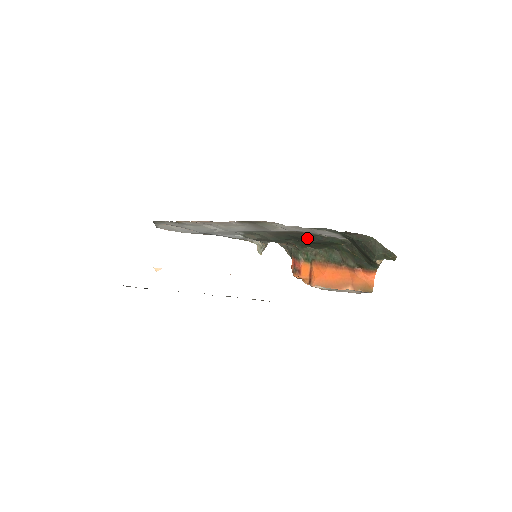
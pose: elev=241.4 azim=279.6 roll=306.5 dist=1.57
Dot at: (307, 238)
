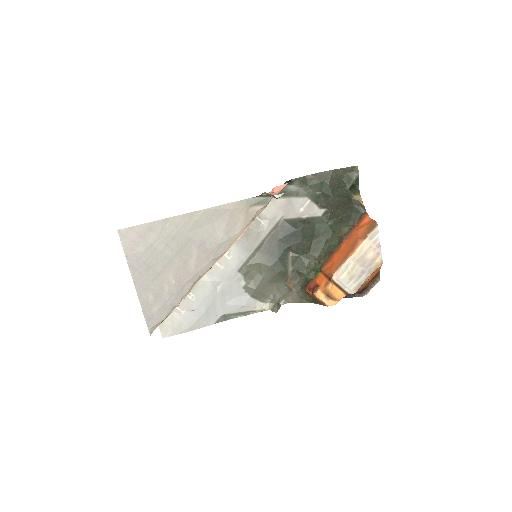
Dot at: (292, 227)
